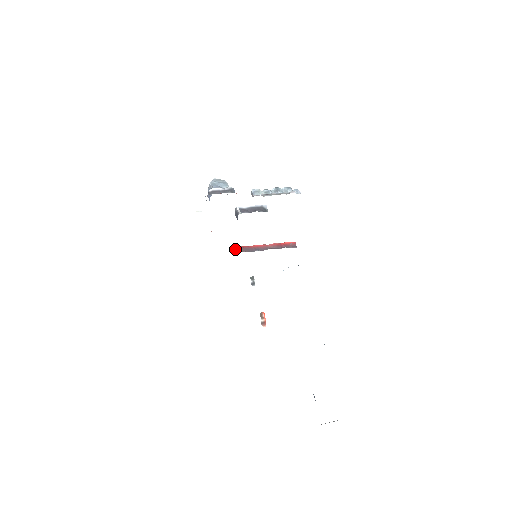
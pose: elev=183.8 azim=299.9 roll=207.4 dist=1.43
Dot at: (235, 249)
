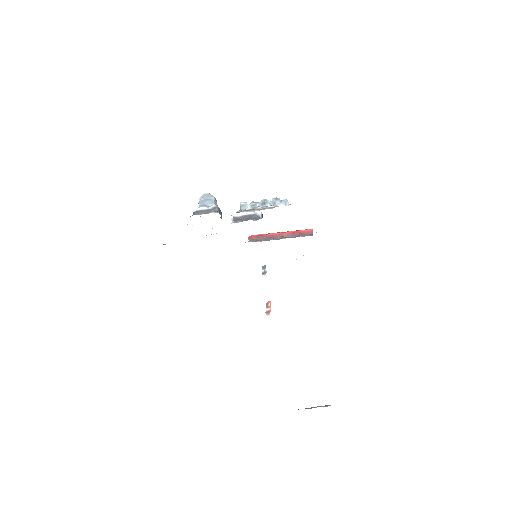
Dot at: (251, 238)
